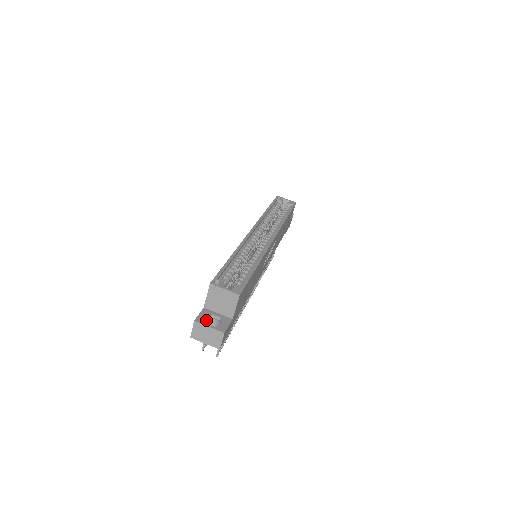
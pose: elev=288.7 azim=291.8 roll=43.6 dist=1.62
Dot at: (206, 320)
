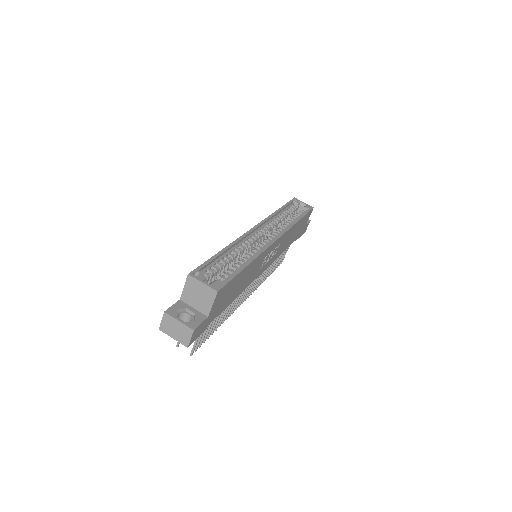
Dot at: (178, 313)
